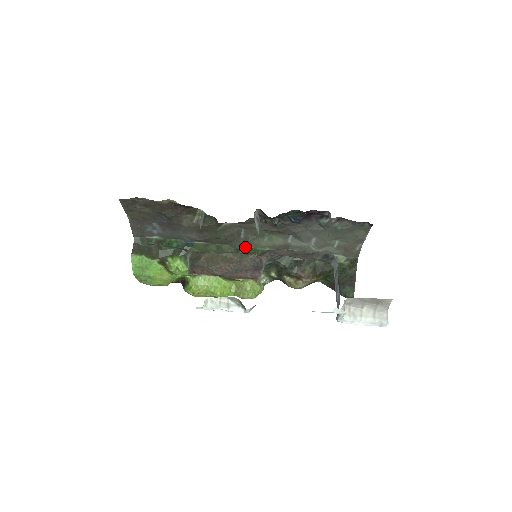
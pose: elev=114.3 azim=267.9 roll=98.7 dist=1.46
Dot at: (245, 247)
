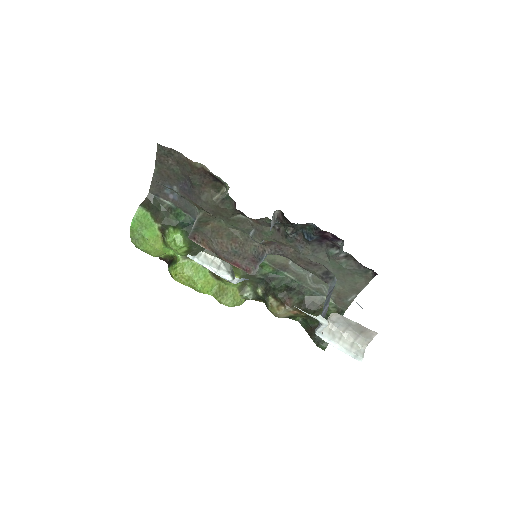
Dot at: occluded
